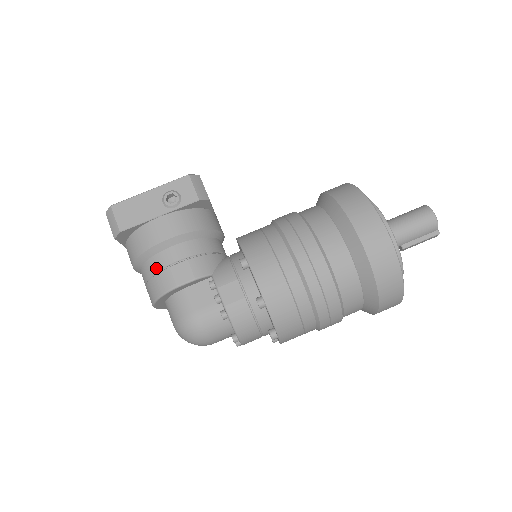
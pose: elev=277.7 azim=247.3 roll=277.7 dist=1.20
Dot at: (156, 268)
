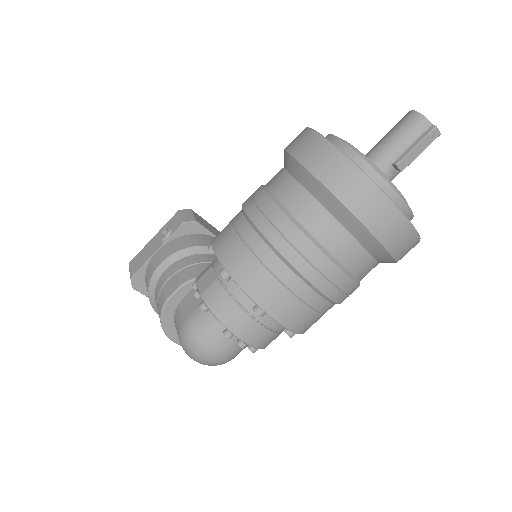
Dot at: (157, 295)
